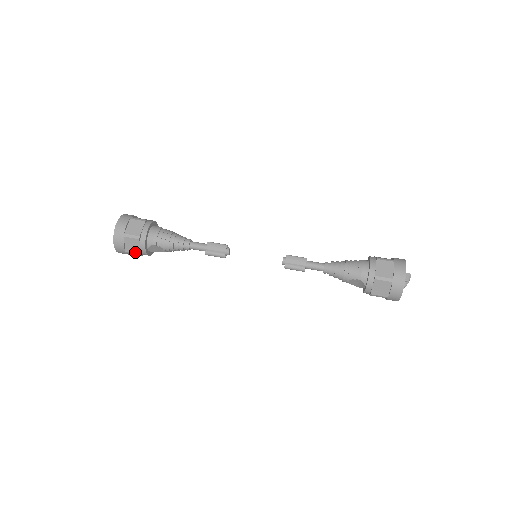
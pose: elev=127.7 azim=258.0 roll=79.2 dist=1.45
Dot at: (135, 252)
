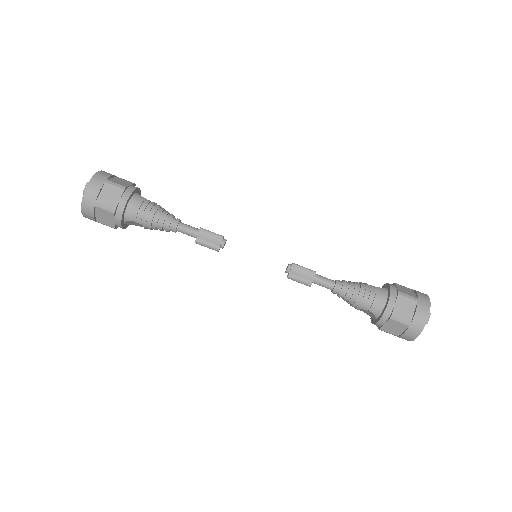
Dot at: (108, 224)
